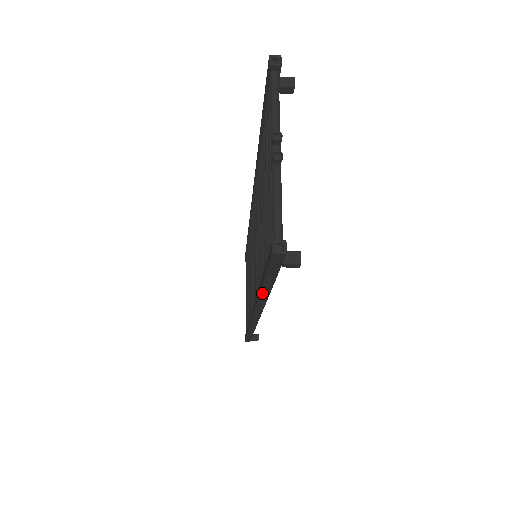
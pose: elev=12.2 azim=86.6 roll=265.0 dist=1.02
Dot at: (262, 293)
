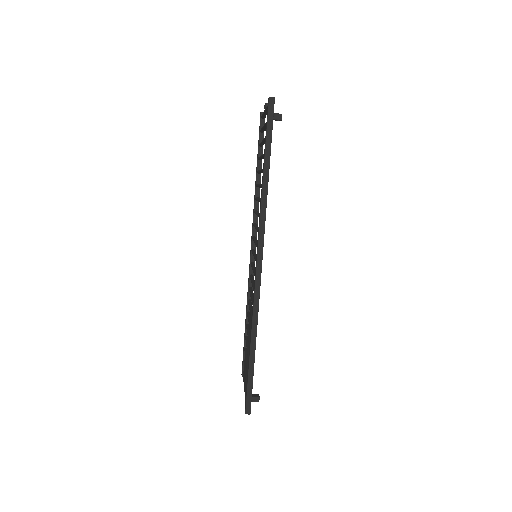
Dot at: (264, 177)
